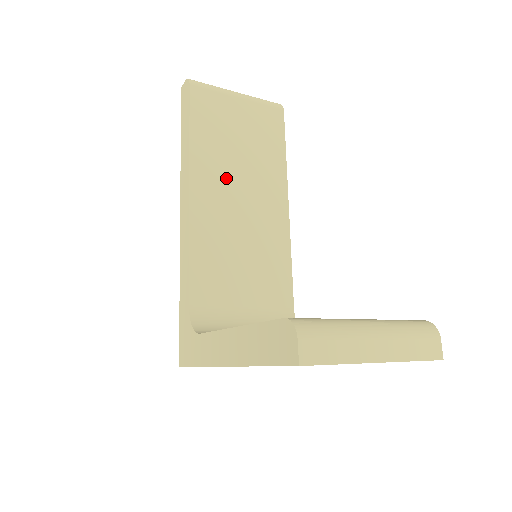
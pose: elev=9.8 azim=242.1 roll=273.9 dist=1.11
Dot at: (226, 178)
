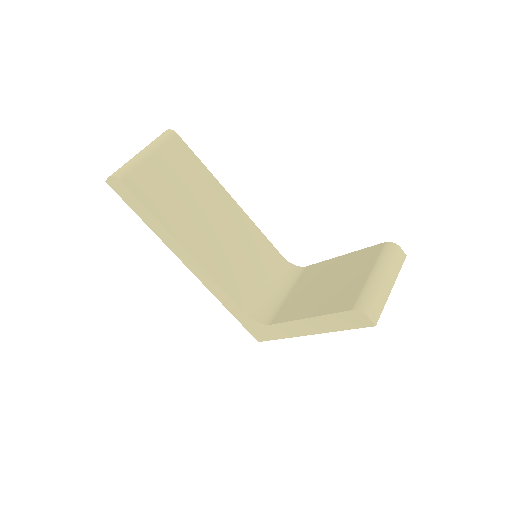
Dot at: (195, 222)
